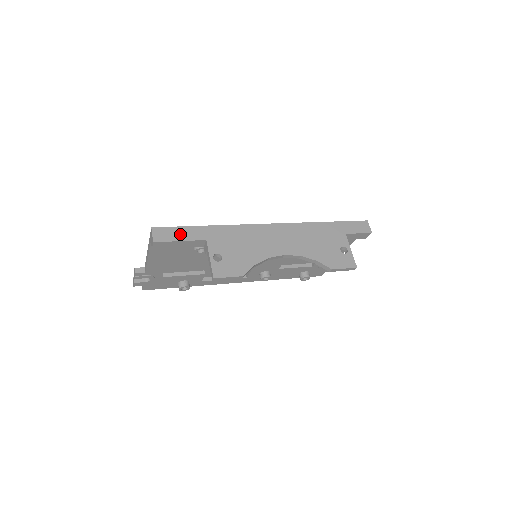
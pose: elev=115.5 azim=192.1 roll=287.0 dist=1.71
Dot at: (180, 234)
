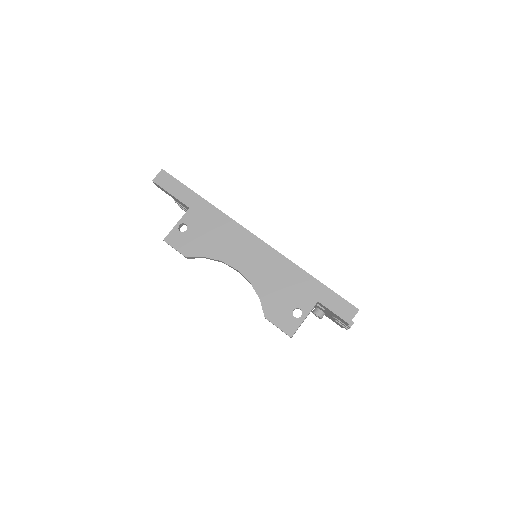
Dot at: (176, 189)
